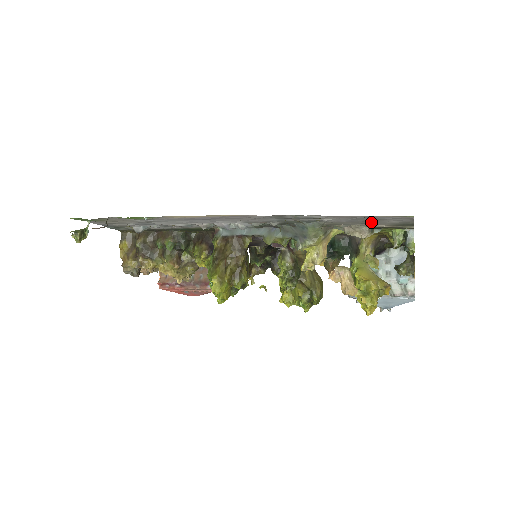
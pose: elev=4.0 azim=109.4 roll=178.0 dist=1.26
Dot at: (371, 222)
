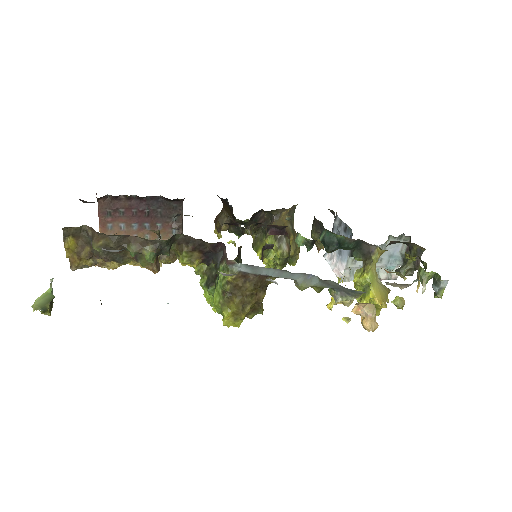
Dot at: occluded
